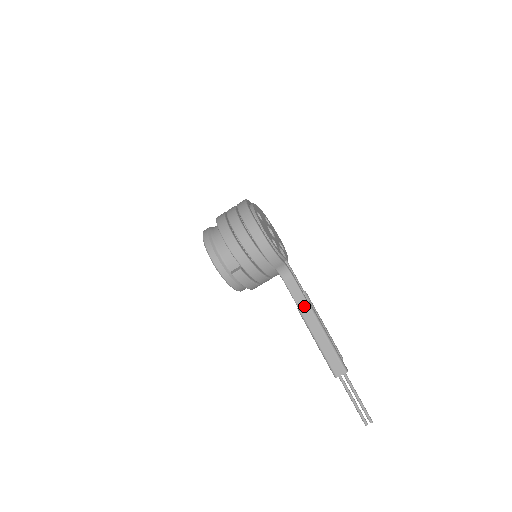
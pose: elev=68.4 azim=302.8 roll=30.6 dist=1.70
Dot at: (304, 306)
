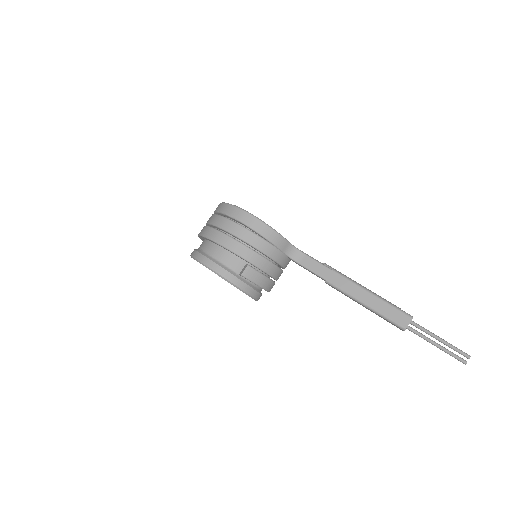
Dot at: (331, 275)
